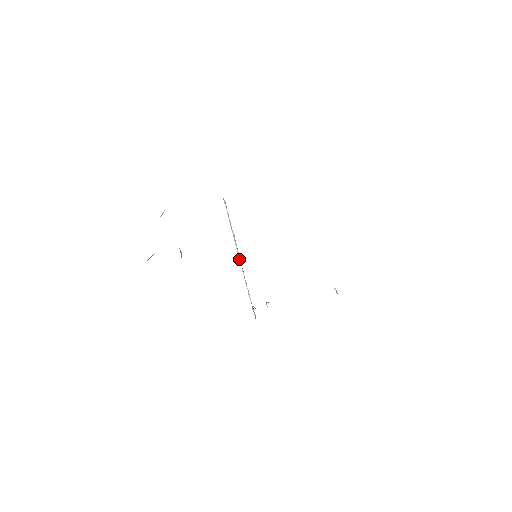
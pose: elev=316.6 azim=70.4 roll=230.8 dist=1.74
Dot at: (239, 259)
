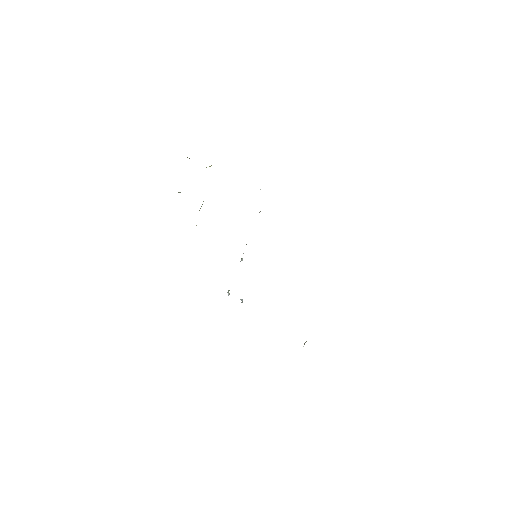
Dot at: occluded
